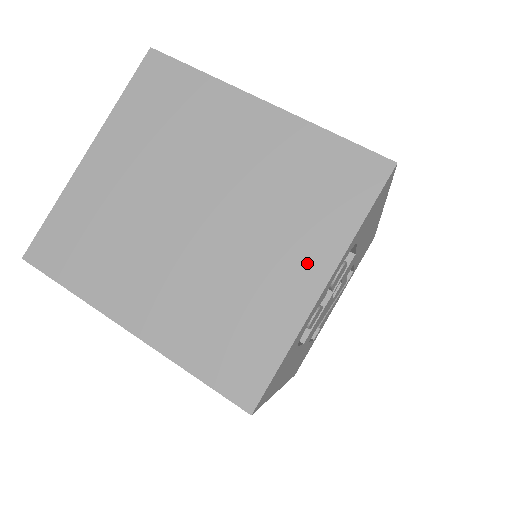
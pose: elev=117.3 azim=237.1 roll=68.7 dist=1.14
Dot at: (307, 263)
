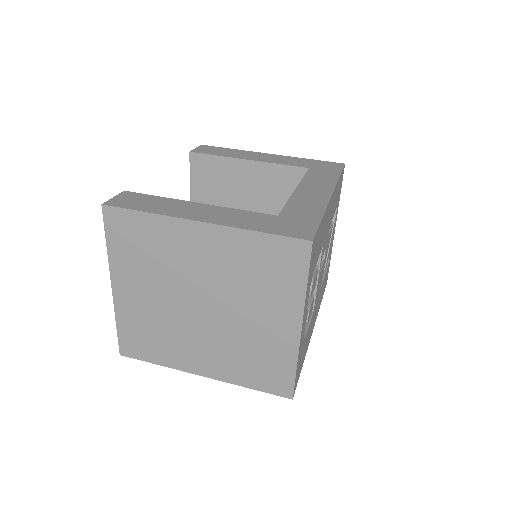
Dot at: (284, 318)
